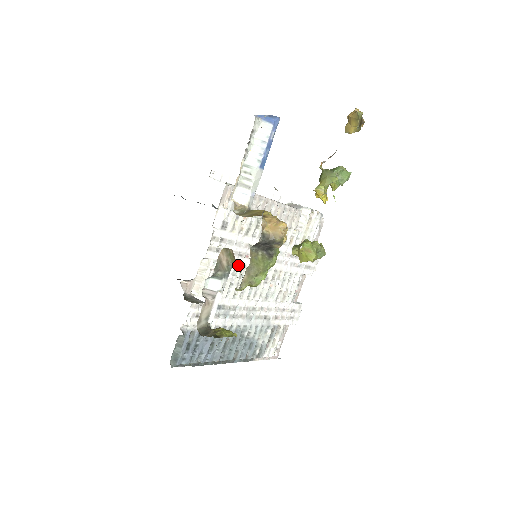
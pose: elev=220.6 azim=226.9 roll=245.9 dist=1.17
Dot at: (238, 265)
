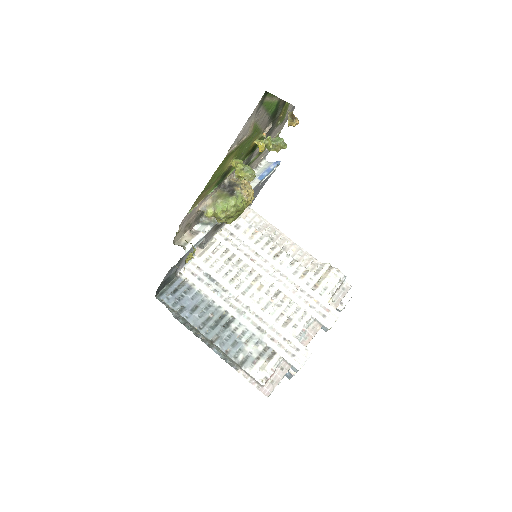
Dot at: (241, 261)
